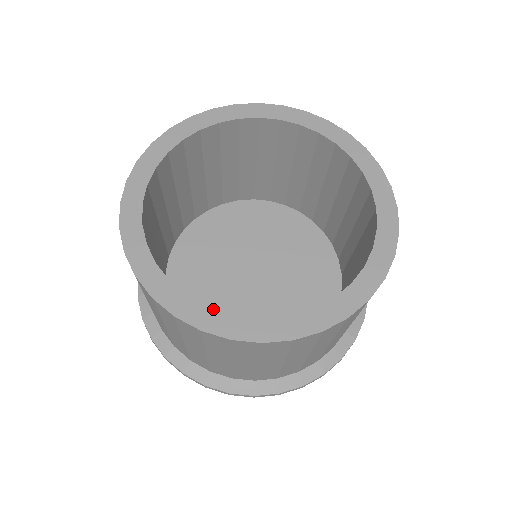
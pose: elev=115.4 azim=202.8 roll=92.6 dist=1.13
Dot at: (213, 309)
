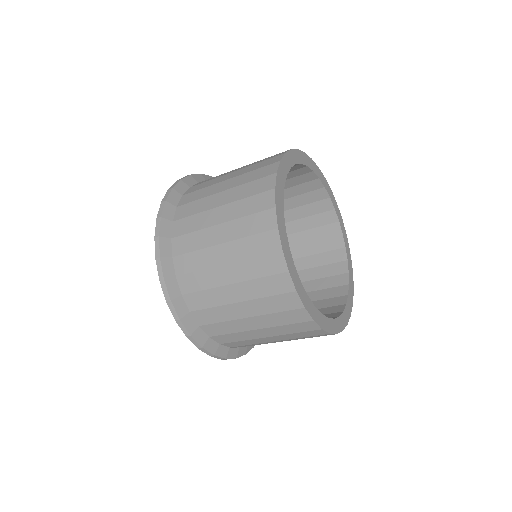
Dot at: occluded
